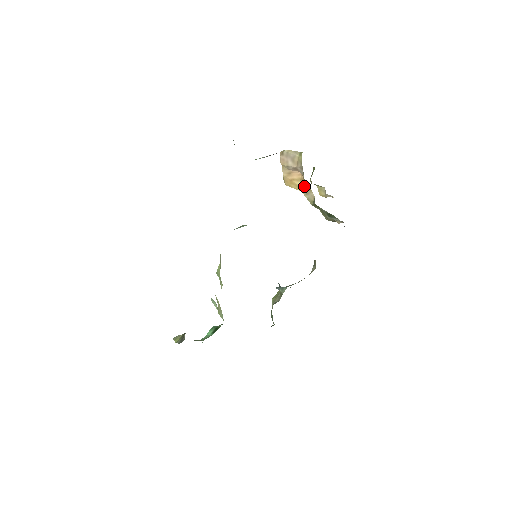
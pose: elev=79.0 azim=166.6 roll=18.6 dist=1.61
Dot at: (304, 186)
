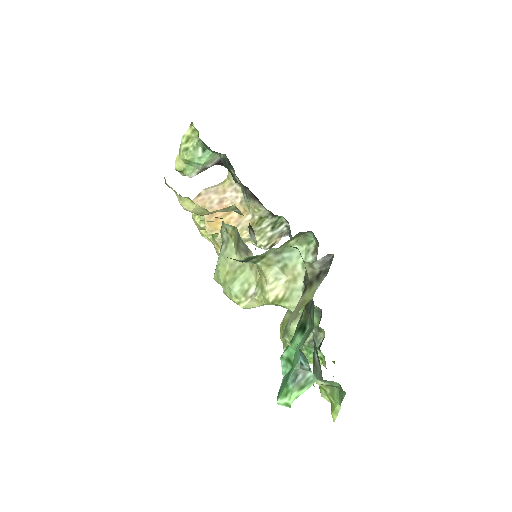
Dot at: (233, 217)
